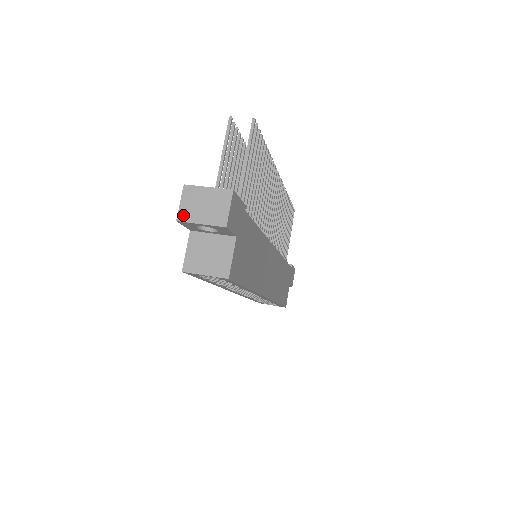
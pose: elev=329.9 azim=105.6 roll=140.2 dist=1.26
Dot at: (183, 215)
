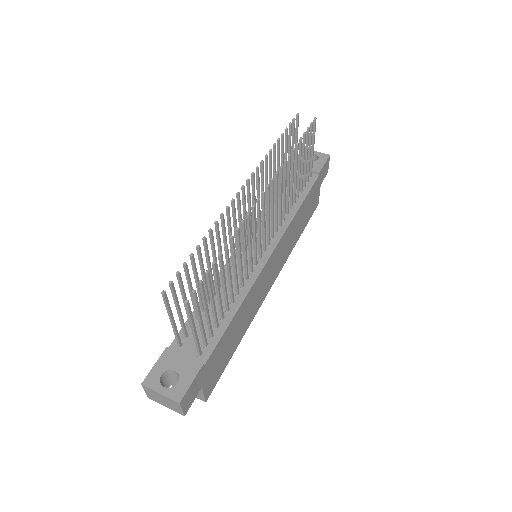
Dot at: (151, 398)
